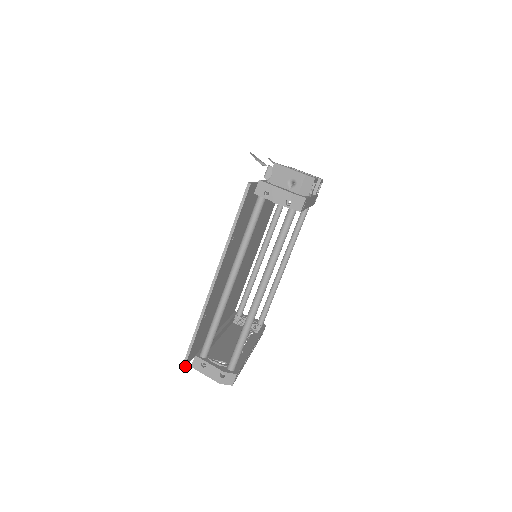
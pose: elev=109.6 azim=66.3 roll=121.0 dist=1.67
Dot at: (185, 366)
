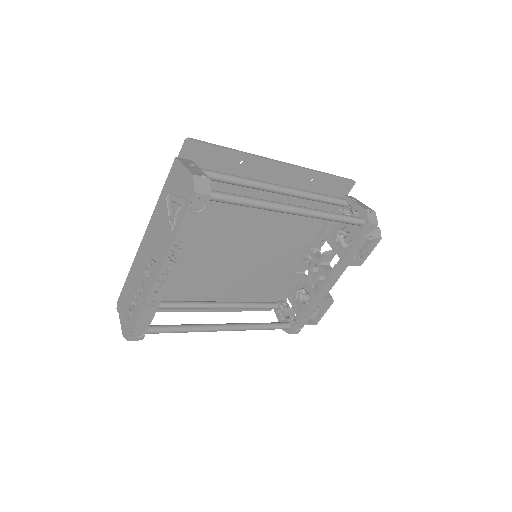
Dot at: (186, 142)
